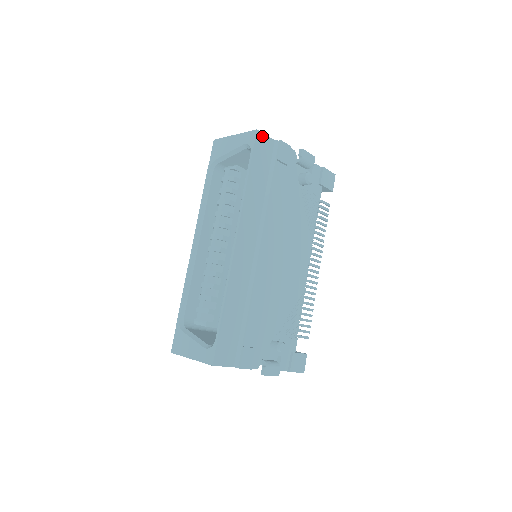
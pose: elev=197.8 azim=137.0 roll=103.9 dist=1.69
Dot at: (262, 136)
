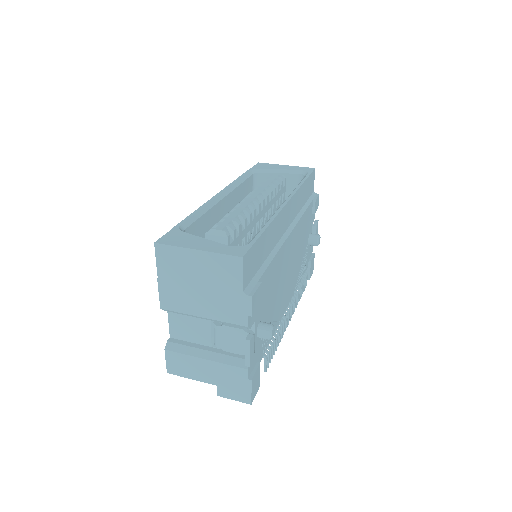
Dot at: (314, 176)
